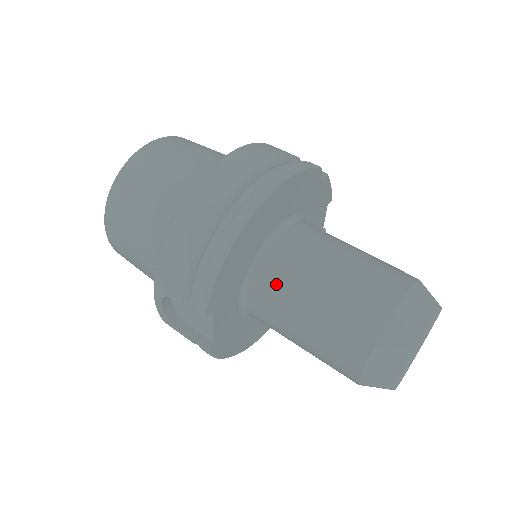
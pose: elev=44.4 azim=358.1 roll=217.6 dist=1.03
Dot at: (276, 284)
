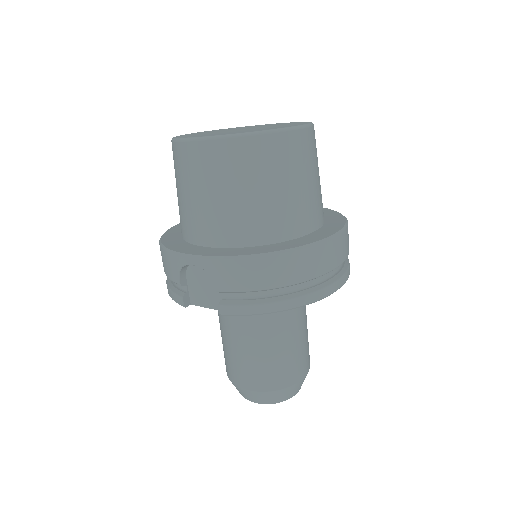
Dot at: (264, 317)
